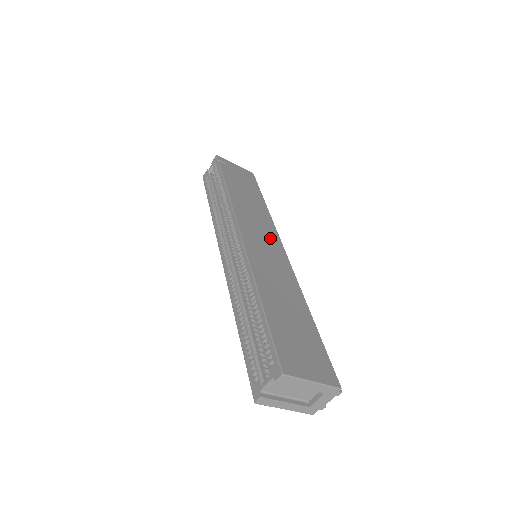
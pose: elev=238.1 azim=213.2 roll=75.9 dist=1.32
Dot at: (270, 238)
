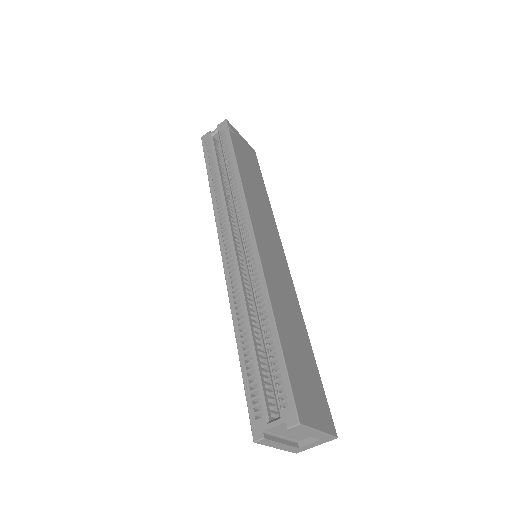
Dot at: (274, 240)
